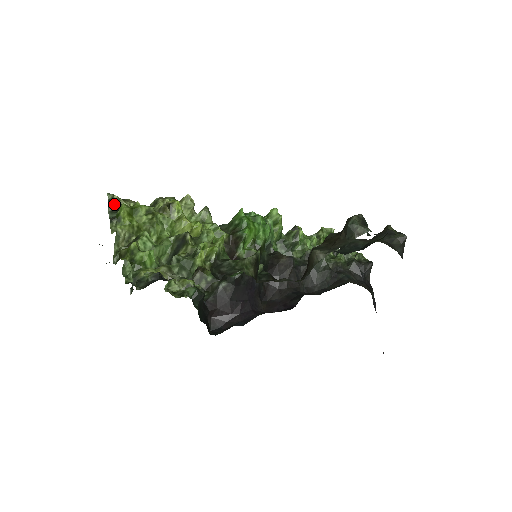
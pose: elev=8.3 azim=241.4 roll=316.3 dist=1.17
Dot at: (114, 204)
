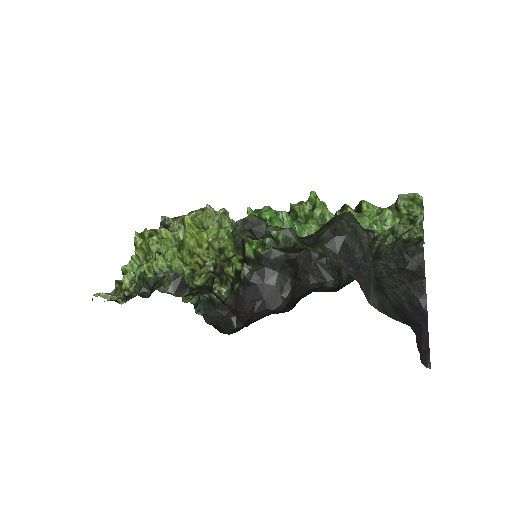
Dot at: (165, 224)
